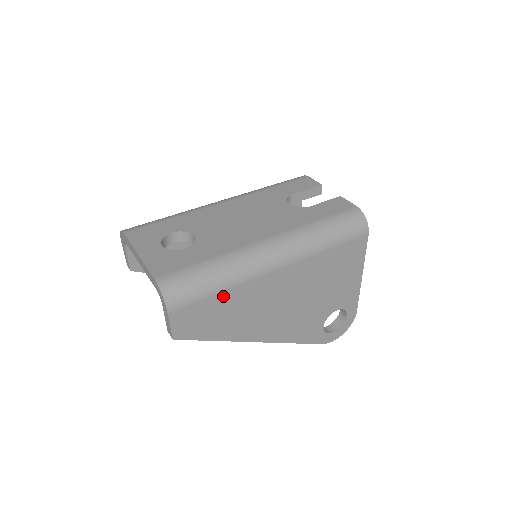
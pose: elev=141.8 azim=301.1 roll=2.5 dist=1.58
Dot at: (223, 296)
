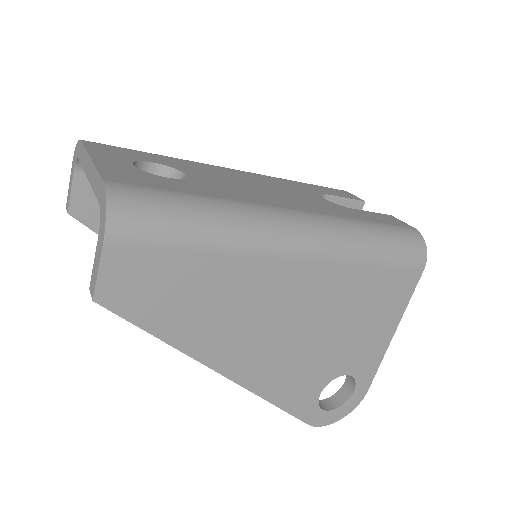
Dot at: (204, 260)
